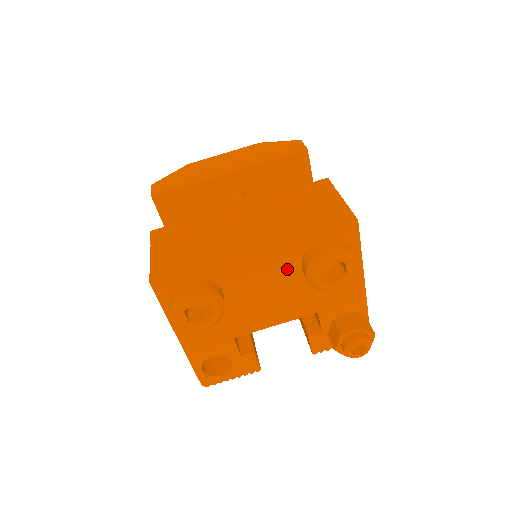
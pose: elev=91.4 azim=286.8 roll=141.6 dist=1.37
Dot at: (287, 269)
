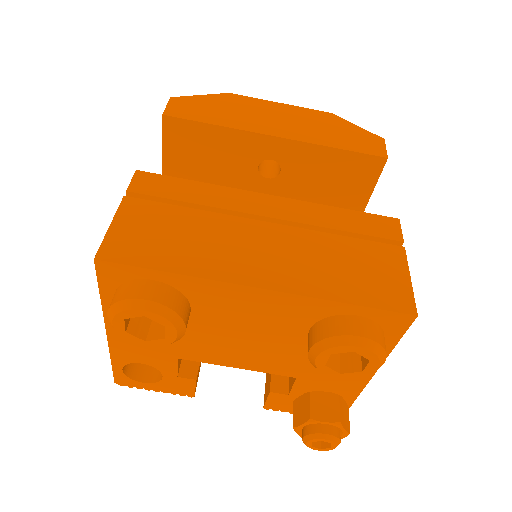
Dot at: (289, 324)
